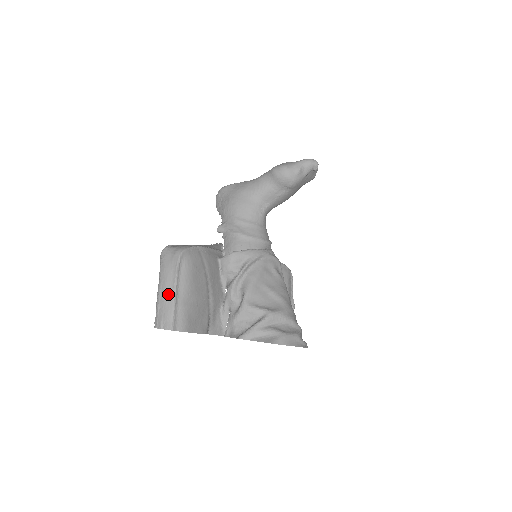
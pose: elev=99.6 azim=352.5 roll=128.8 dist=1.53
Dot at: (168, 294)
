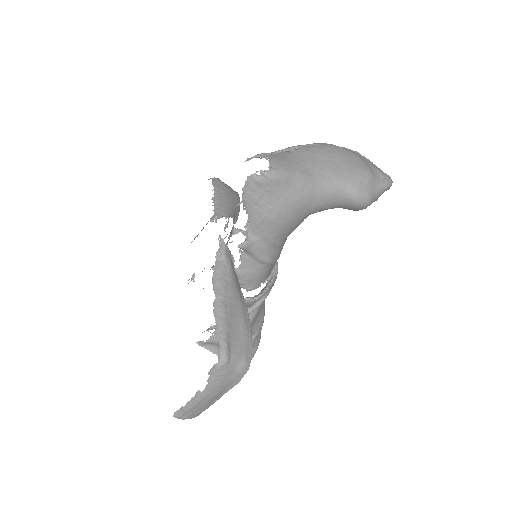
Dot at: (212, 401)
